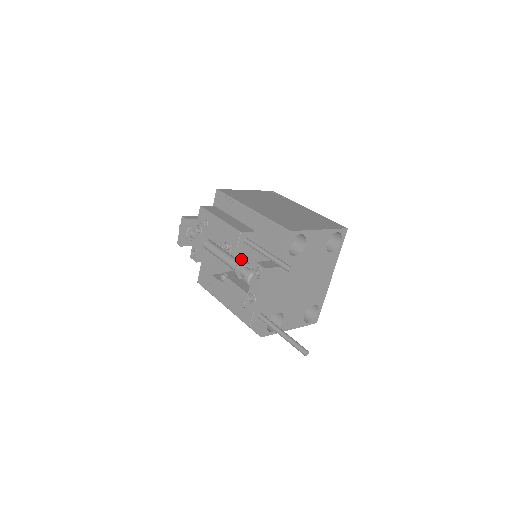
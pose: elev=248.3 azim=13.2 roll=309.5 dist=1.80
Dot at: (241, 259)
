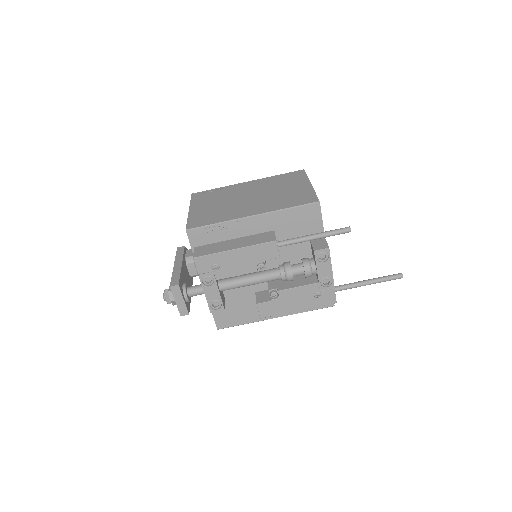
Dot at: (269, 266)
